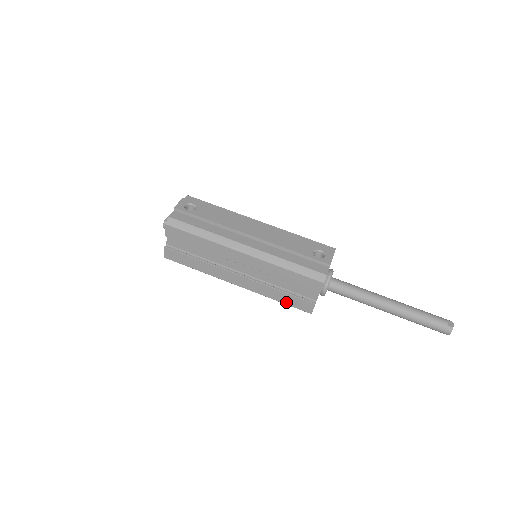
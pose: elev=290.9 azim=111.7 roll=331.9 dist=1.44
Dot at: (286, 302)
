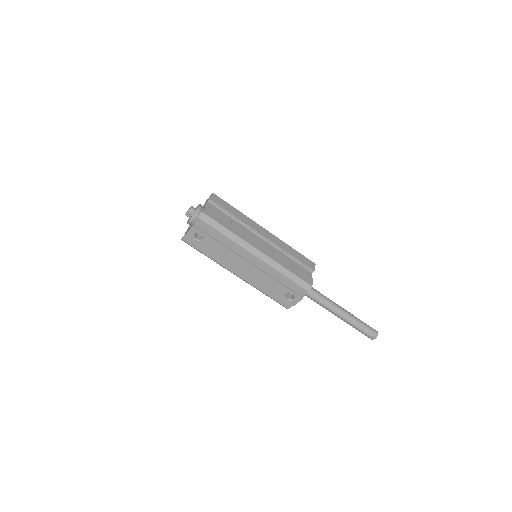
Dot at: occluded
